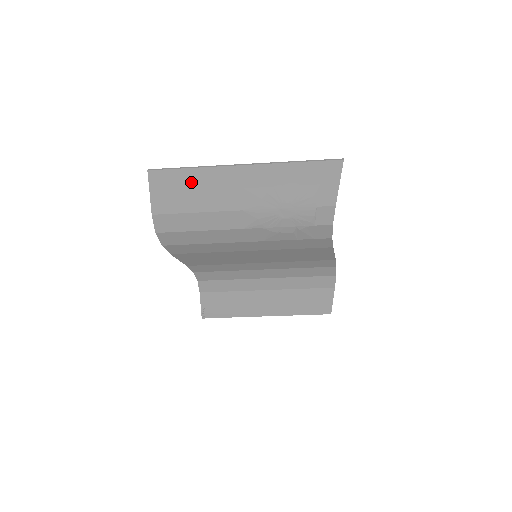
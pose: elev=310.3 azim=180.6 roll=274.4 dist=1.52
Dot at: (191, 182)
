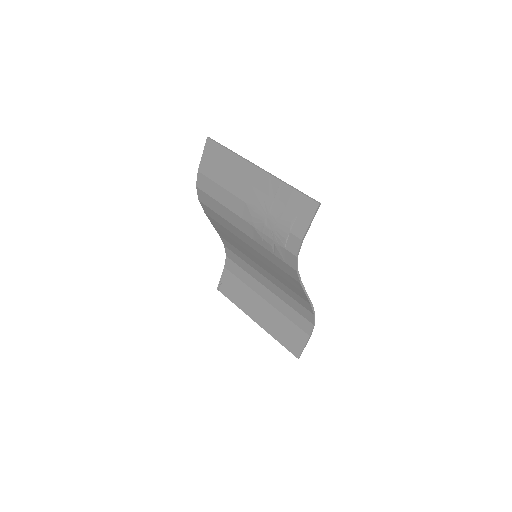
Dot at: (226, 161)
